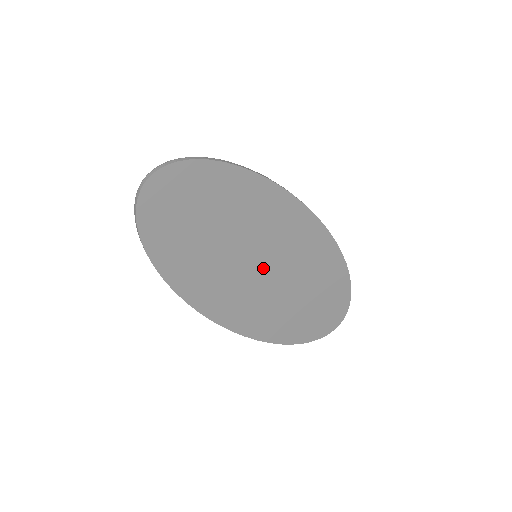
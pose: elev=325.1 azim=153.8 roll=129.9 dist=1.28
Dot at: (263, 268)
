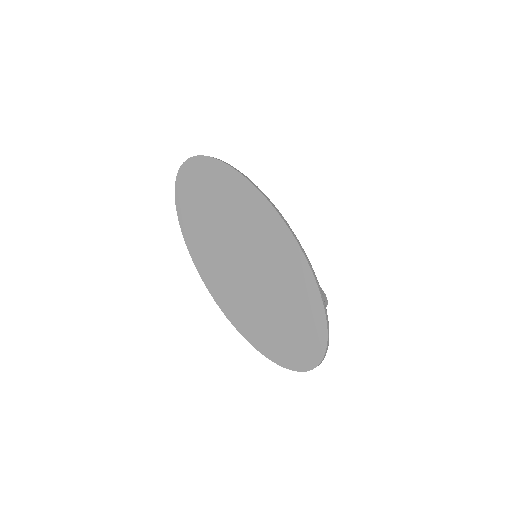
Dot at: (243, 256)
